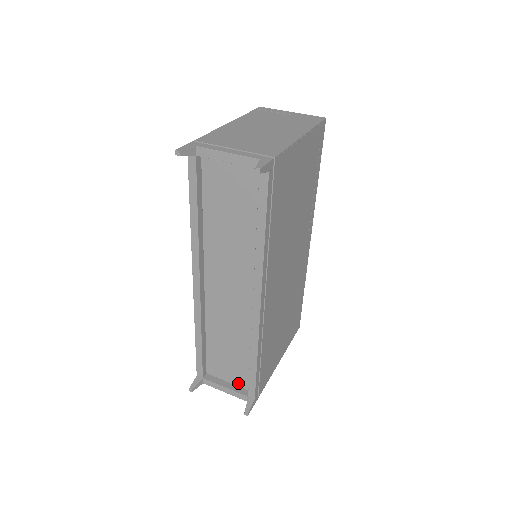
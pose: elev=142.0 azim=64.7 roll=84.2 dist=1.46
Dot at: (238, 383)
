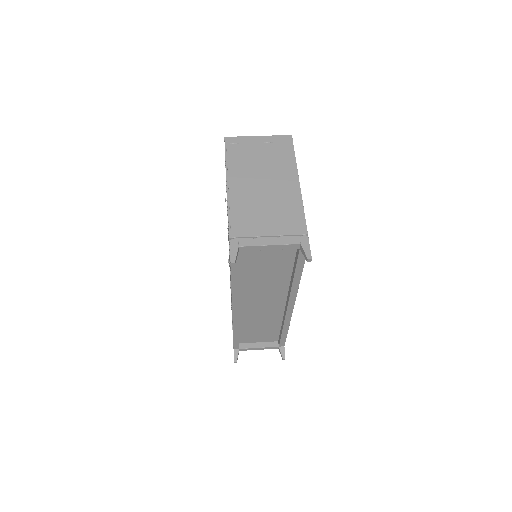
Dot at: (267, 341)
